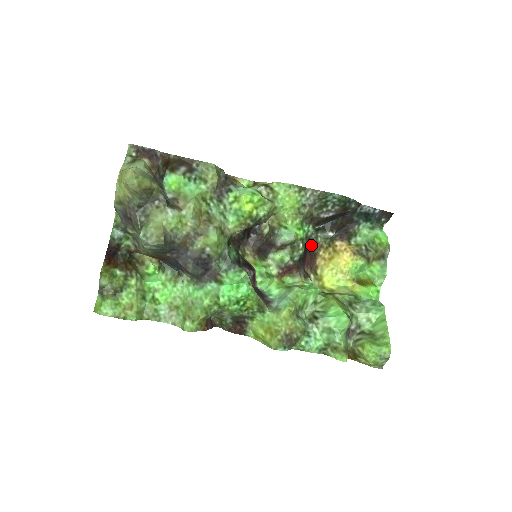
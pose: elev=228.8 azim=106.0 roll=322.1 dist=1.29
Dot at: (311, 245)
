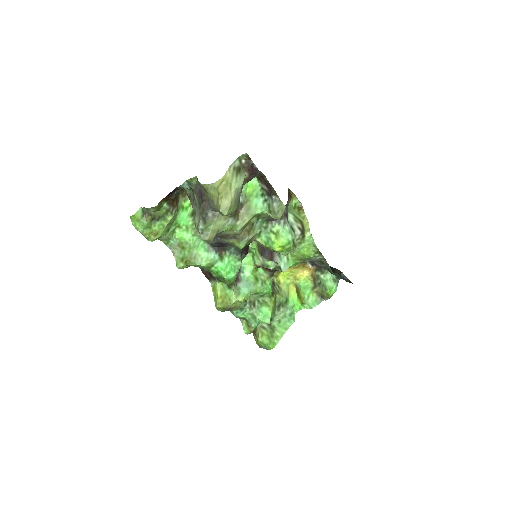
Dot at: occluded
